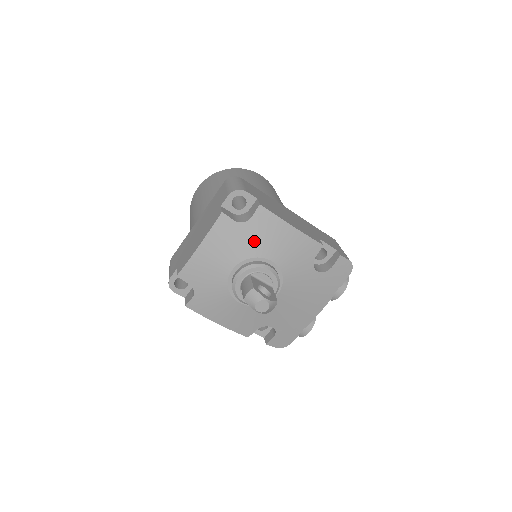
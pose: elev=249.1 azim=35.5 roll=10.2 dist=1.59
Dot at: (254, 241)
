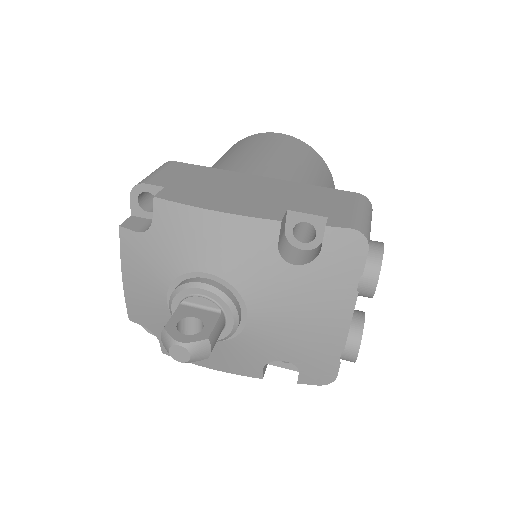
Dot at: (171, 252)
